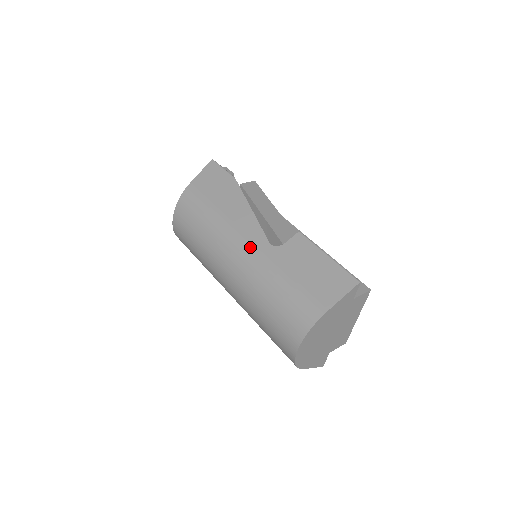
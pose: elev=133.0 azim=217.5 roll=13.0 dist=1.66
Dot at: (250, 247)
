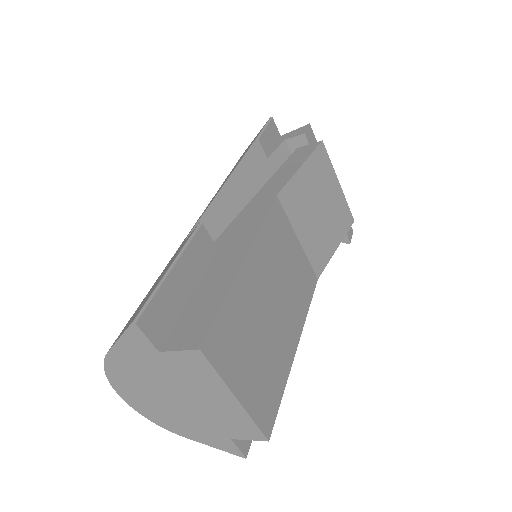
Dot at: occluded
